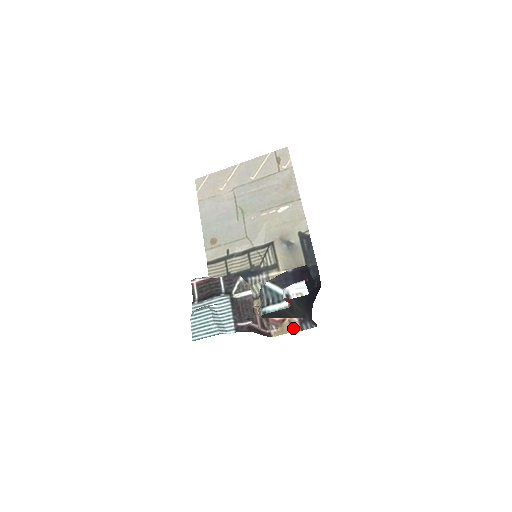
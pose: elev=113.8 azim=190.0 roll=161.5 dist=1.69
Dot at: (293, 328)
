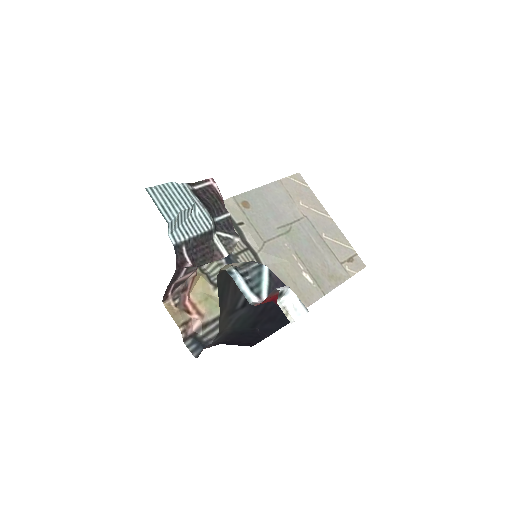
Dot at: (184, 327)
